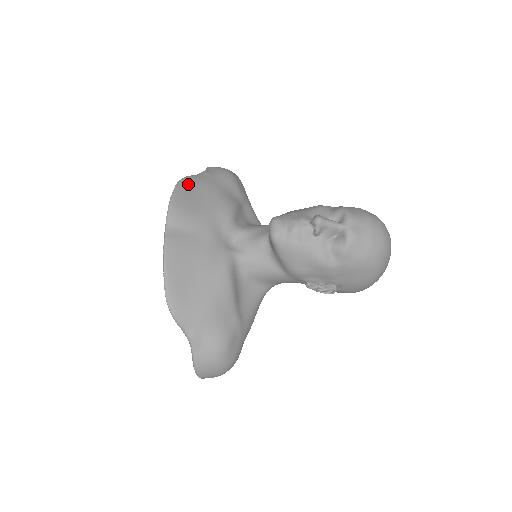
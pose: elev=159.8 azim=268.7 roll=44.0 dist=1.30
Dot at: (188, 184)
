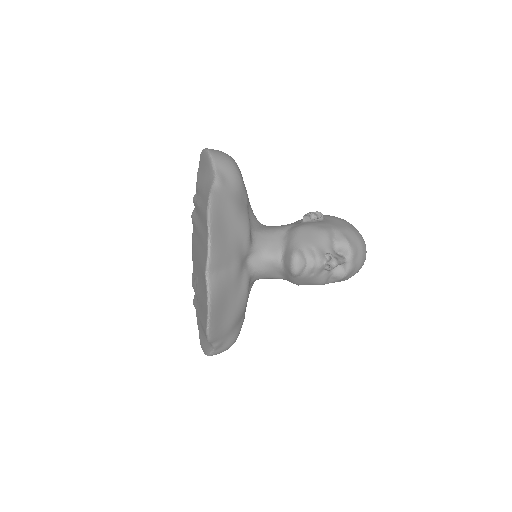
Dot at: (216, 213)
